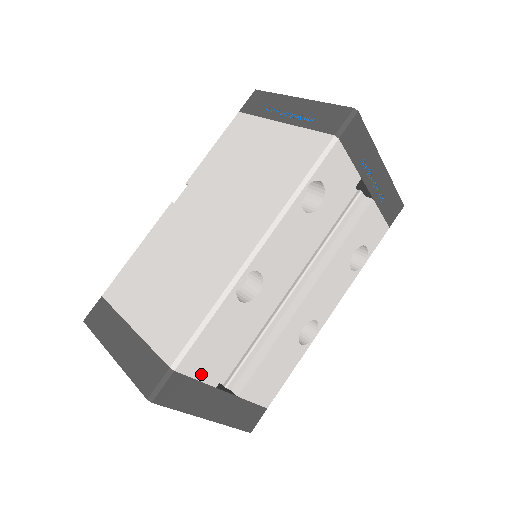
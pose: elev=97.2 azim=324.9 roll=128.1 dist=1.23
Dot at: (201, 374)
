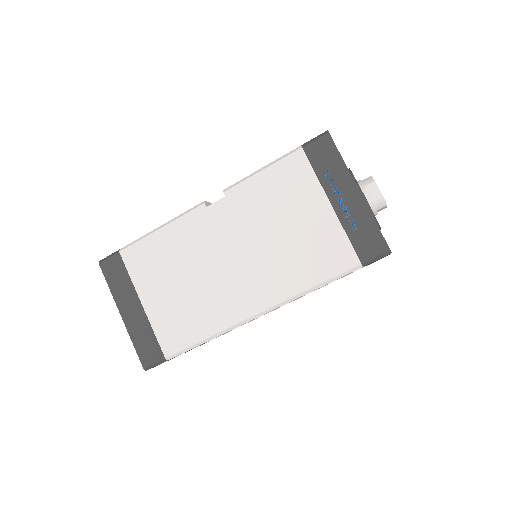
Dot at: occluded
